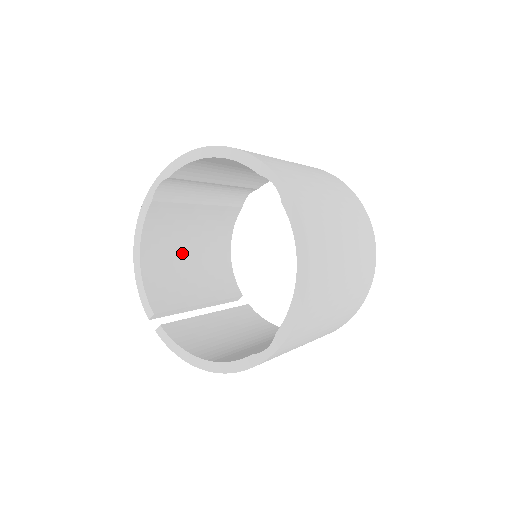
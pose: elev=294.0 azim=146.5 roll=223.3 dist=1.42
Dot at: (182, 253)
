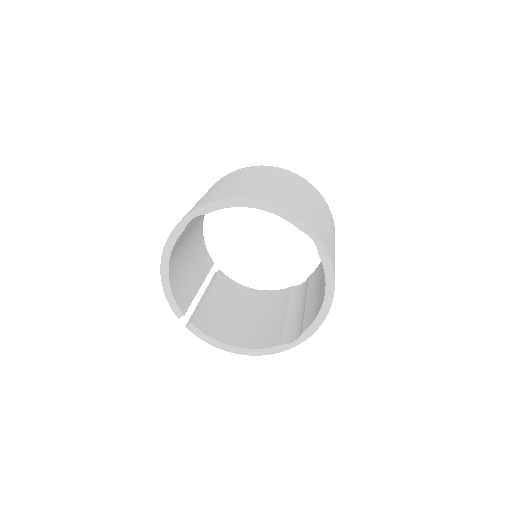
Dot at: (184, 250)
